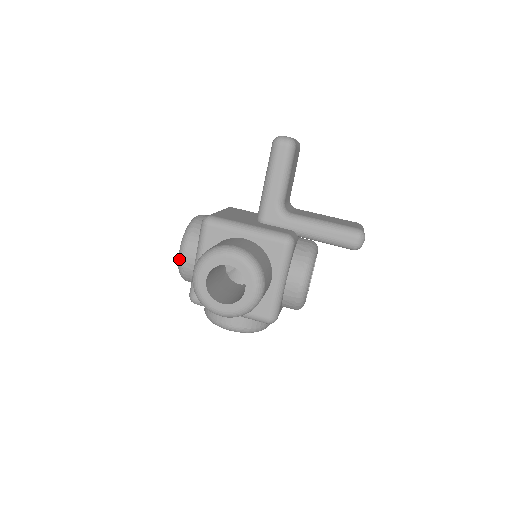
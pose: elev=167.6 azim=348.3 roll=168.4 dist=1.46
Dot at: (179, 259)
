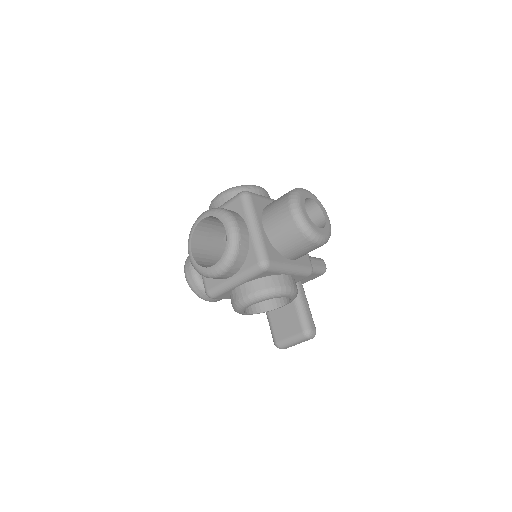
Dot at: occluded
